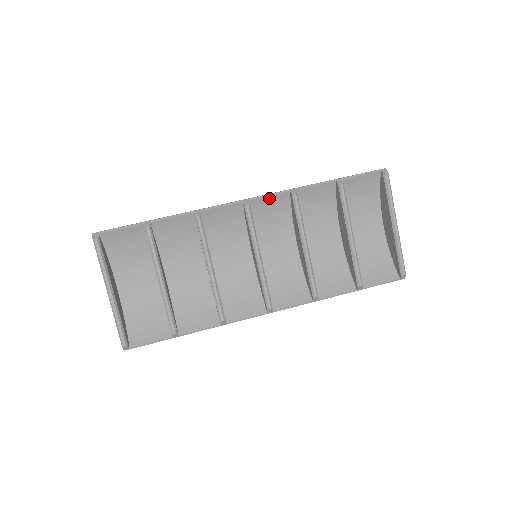
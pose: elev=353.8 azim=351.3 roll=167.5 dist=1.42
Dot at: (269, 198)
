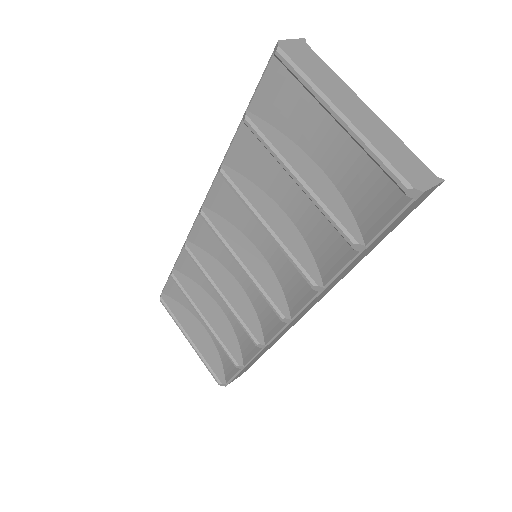
Dot at: (214, 190)
